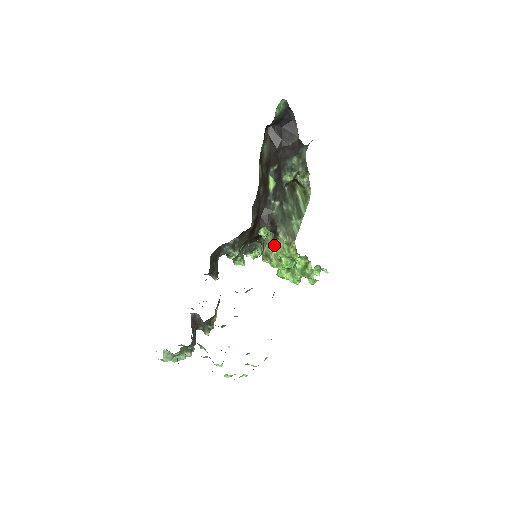
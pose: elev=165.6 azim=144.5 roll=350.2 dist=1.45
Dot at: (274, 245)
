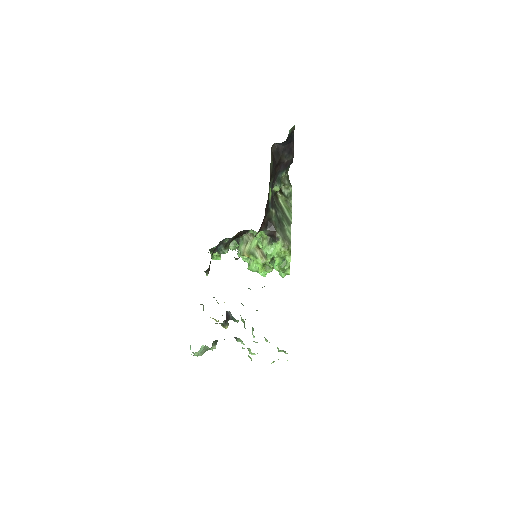
Dot at: (269, 247)
